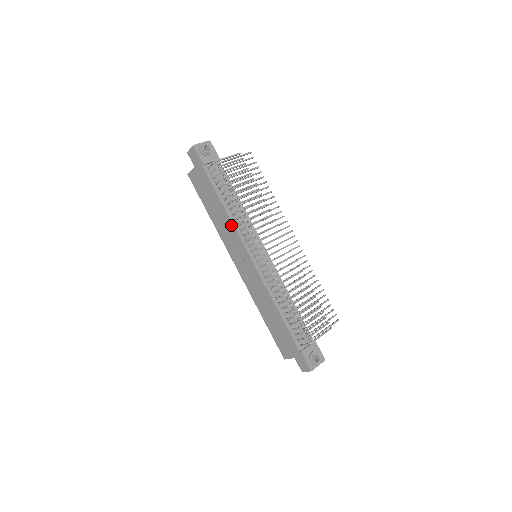
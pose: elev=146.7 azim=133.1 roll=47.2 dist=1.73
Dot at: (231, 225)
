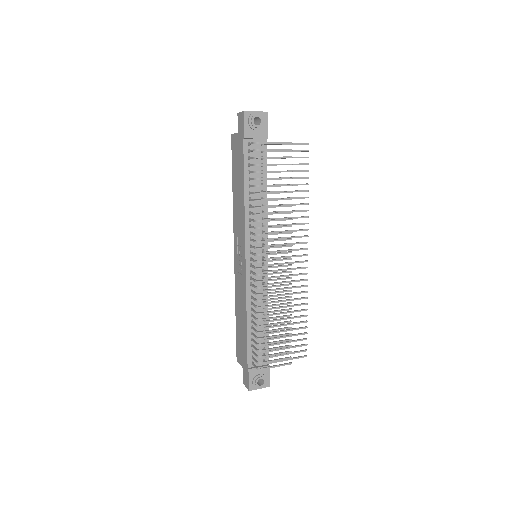
Dot at: (243, 215)
